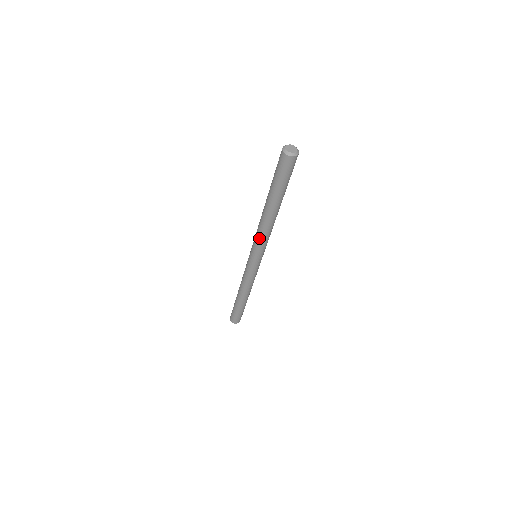
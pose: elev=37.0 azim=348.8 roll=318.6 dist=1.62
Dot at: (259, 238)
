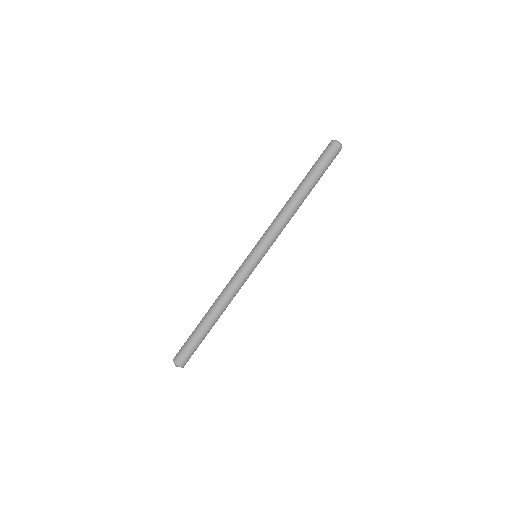
Dot at: (274, 225)
